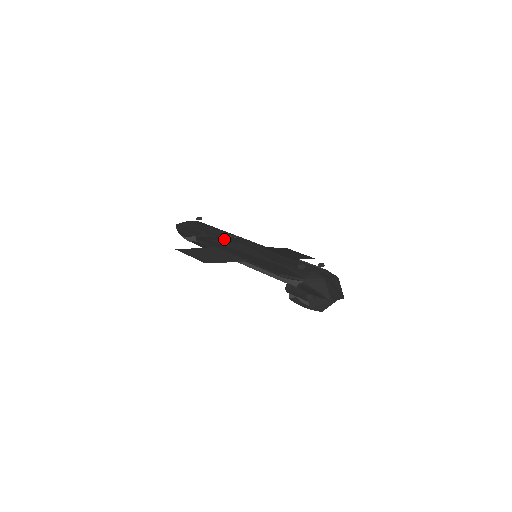
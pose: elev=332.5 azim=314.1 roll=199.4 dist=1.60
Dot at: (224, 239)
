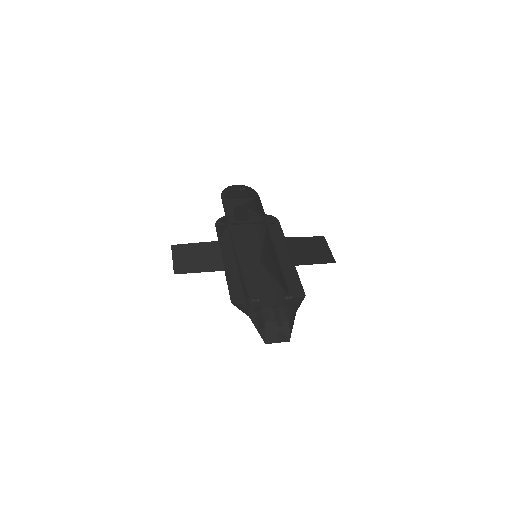
Dot at: (236, 229)
